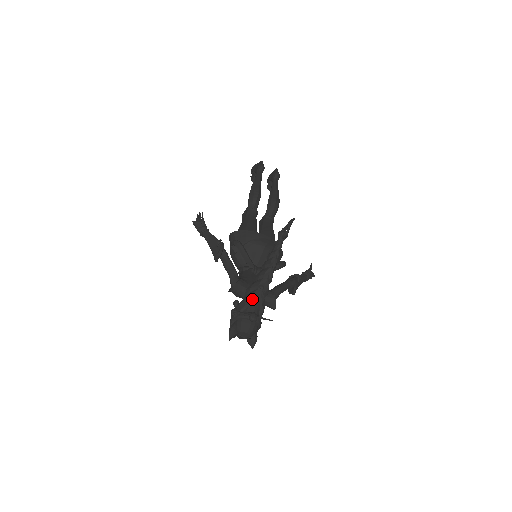
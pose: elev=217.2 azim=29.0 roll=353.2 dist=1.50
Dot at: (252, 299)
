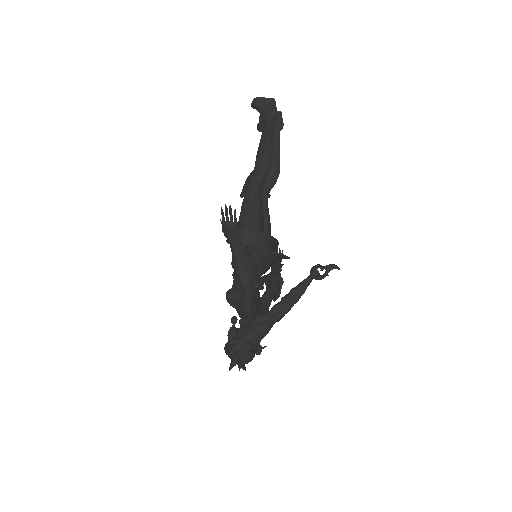
Dot at: (264, 333)
